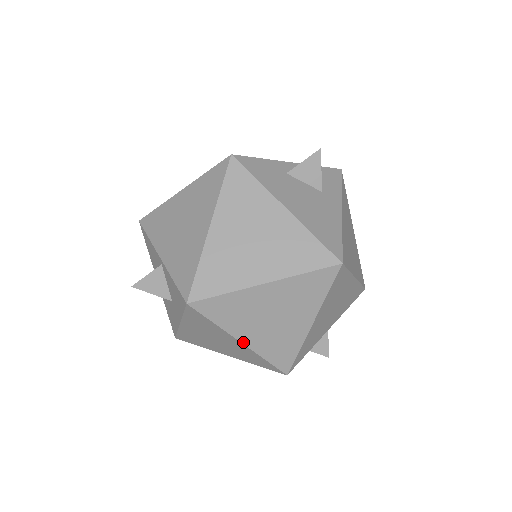
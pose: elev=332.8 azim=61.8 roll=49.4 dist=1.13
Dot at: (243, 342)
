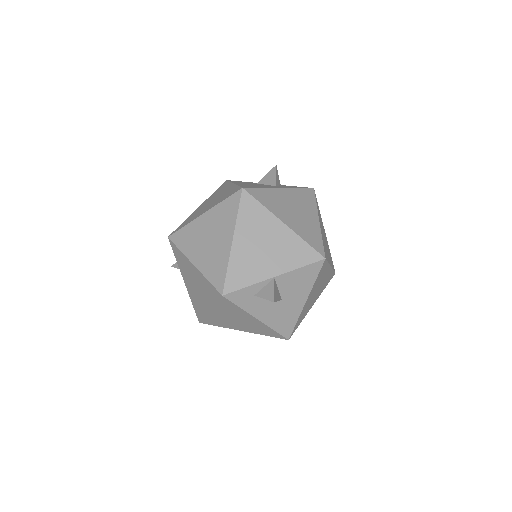
Dot at: (194, 264)
